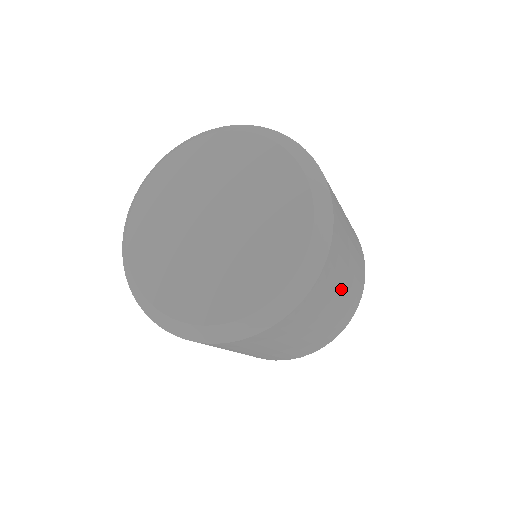
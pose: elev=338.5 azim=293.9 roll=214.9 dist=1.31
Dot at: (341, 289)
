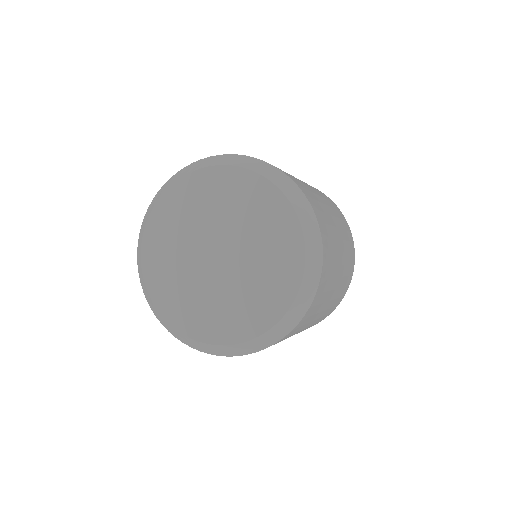
Dot at: (316, 317)
